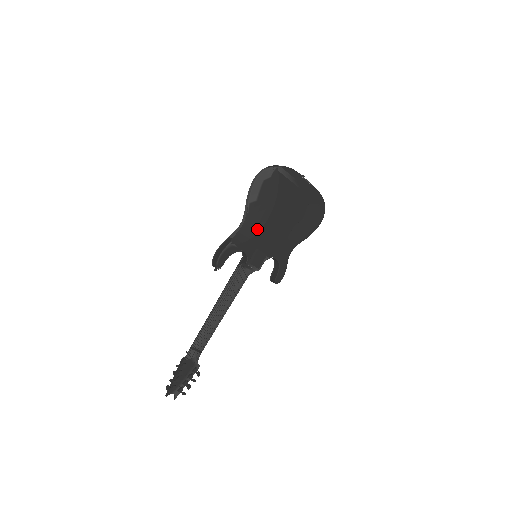
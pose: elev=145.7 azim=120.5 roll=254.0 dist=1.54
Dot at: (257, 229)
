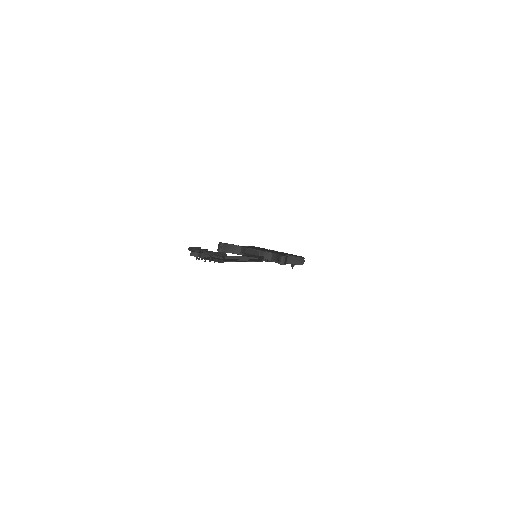
Dot at: occluded
